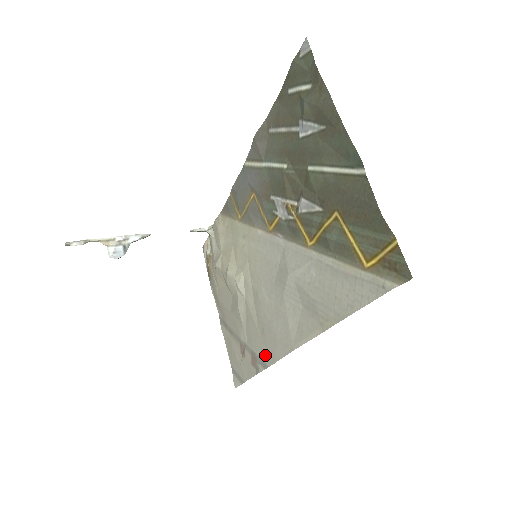
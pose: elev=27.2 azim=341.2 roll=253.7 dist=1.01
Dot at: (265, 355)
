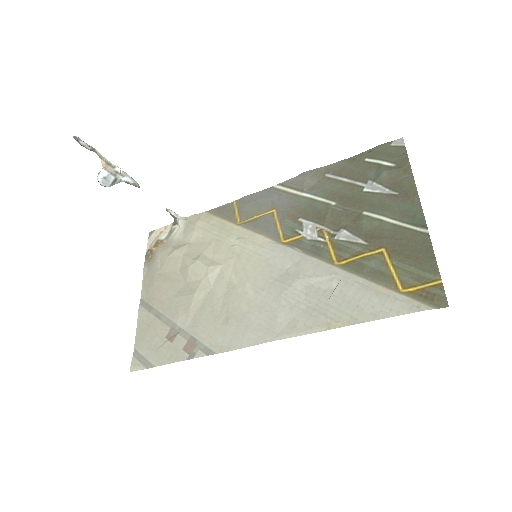
Dot at: (216, 342)
